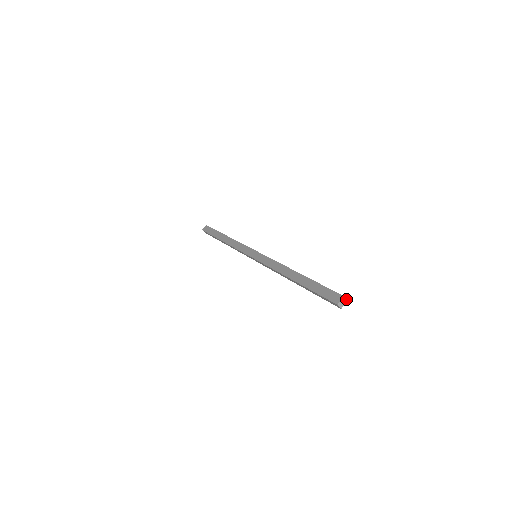
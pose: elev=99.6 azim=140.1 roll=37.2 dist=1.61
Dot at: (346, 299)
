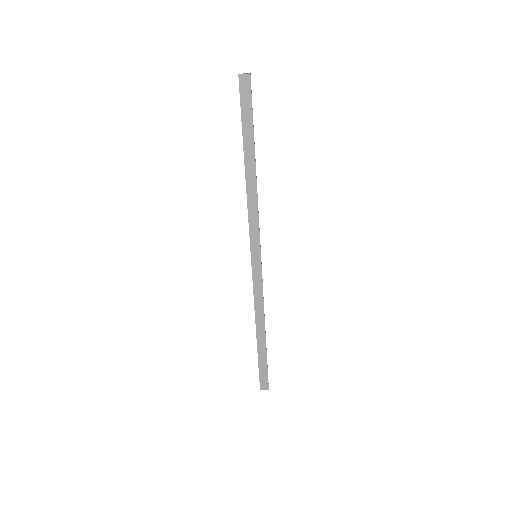
Dot at: (268, 387)
